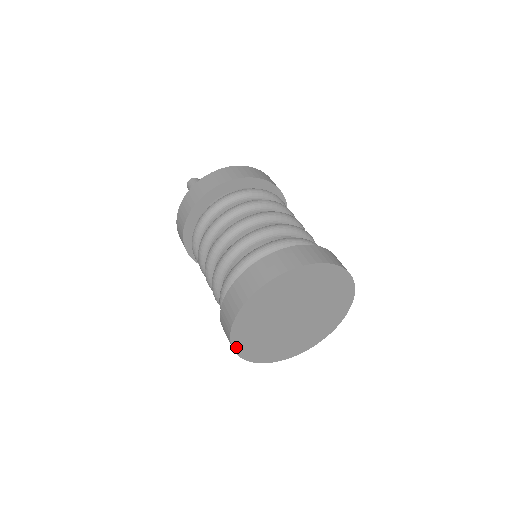
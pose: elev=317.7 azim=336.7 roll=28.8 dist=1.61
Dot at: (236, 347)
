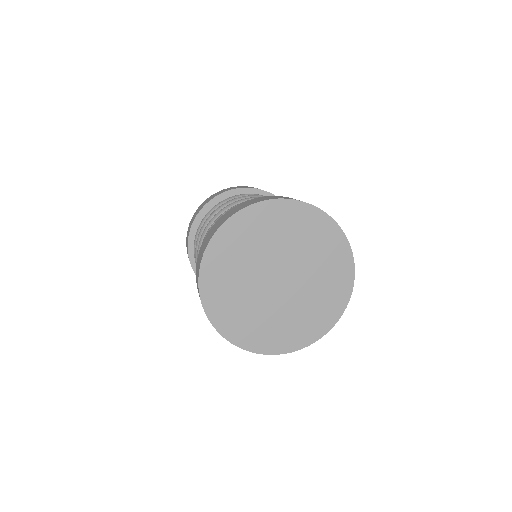
Dot at: (243, 345)
